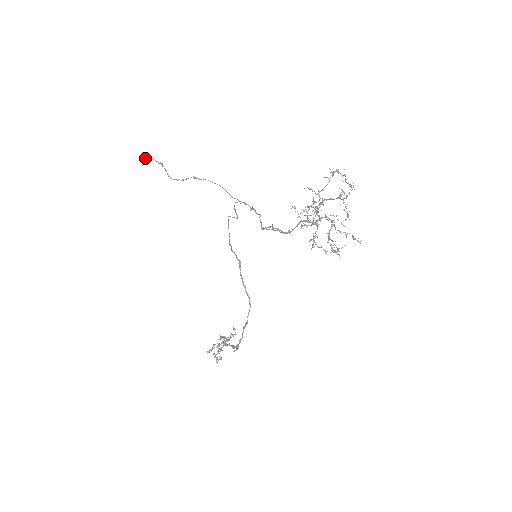
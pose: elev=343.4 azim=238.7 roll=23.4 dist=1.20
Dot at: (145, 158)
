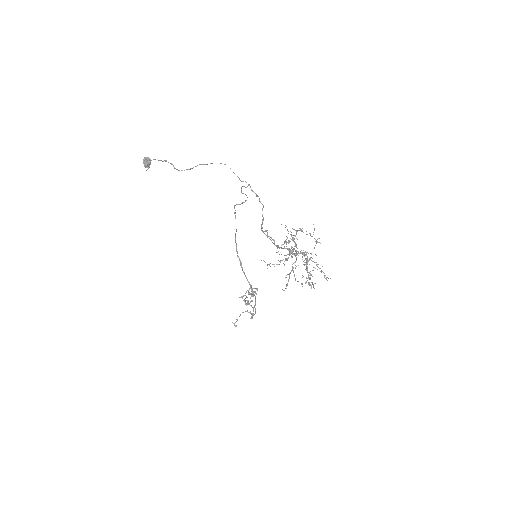
Dot at: (147, 164)
